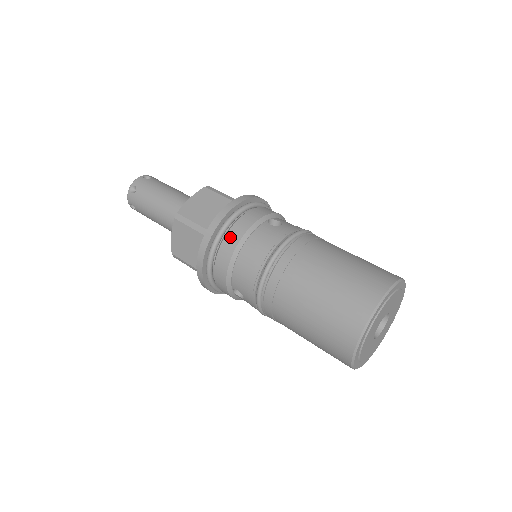
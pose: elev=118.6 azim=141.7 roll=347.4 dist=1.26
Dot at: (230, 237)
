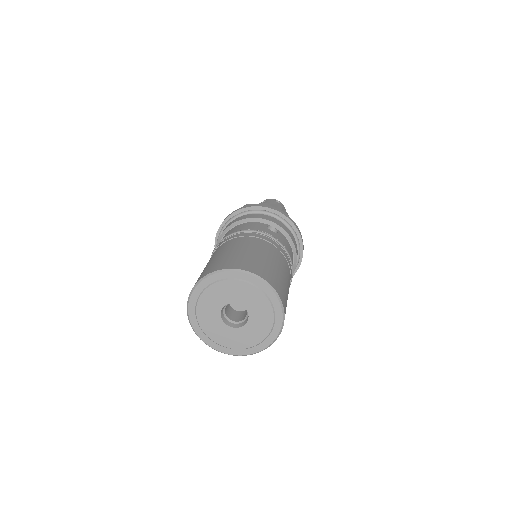
Dot at: (240, 217)
